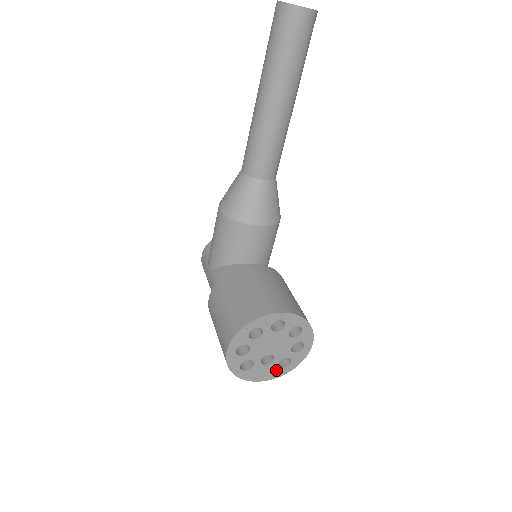
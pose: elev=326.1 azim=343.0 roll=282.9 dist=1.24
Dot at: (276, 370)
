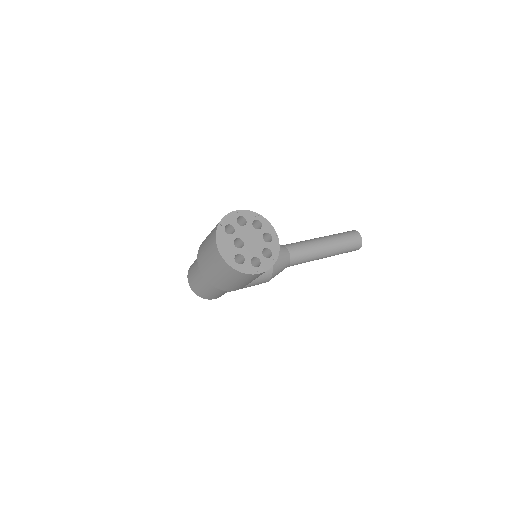
Dot at: (231, 255)
